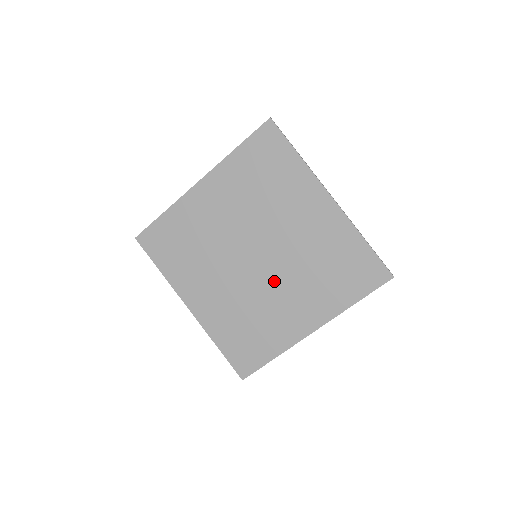
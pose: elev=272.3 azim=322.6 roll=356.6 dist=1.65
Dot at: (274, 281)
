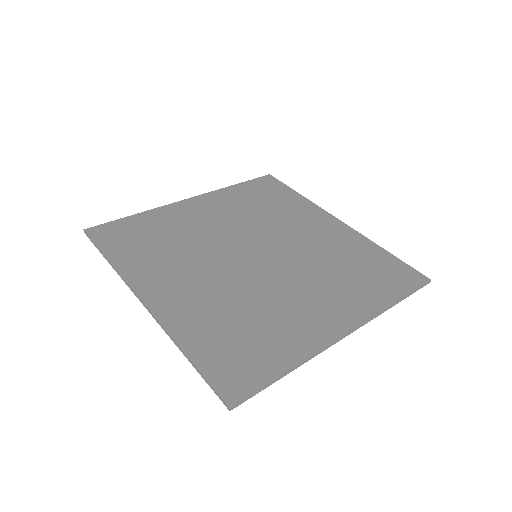
Dot at: (282, 277)
